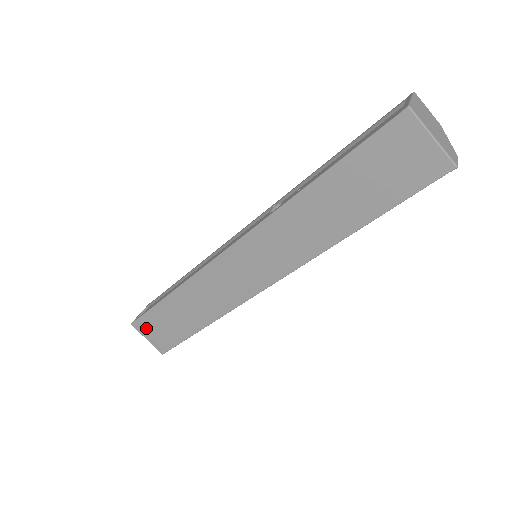
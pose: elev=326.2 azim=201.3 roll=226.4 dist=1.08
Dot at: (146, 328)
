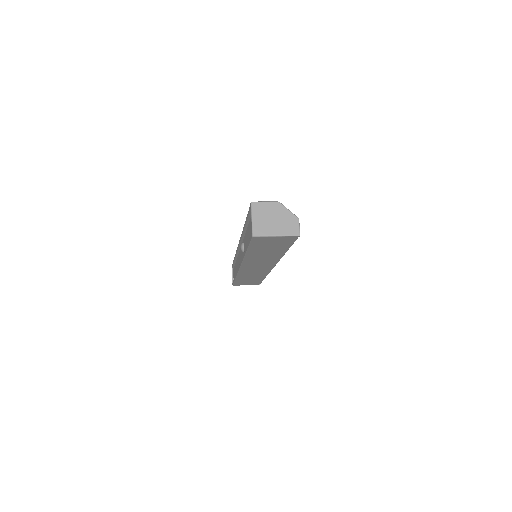
Dot at: (241, 284)
